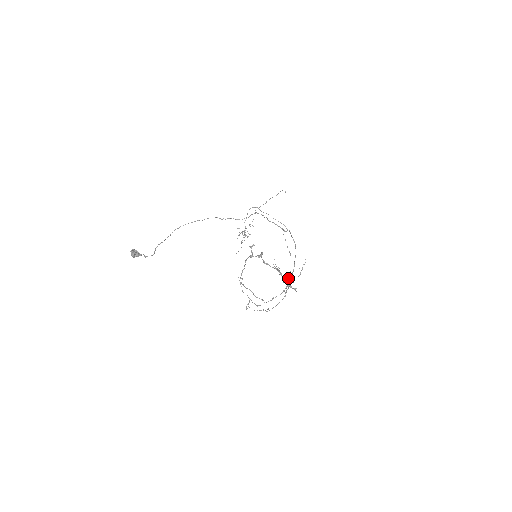
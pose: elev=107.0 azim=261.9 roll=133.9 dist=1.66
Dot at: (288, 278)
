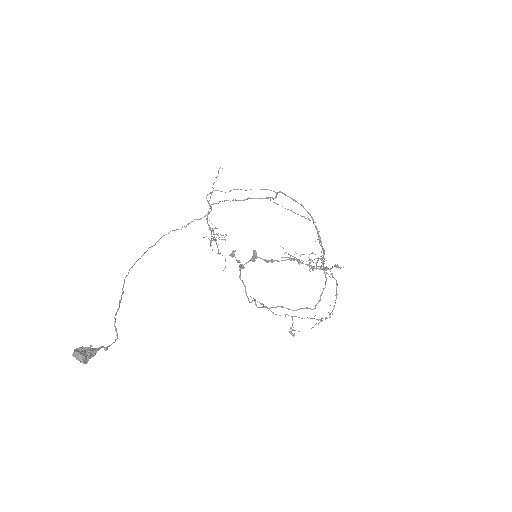
Dot at: (311, 261)
